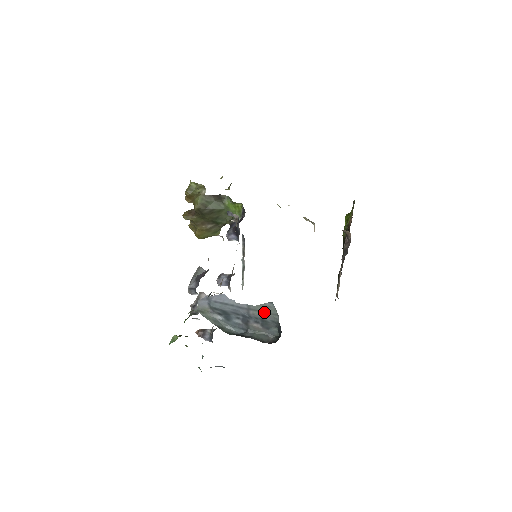
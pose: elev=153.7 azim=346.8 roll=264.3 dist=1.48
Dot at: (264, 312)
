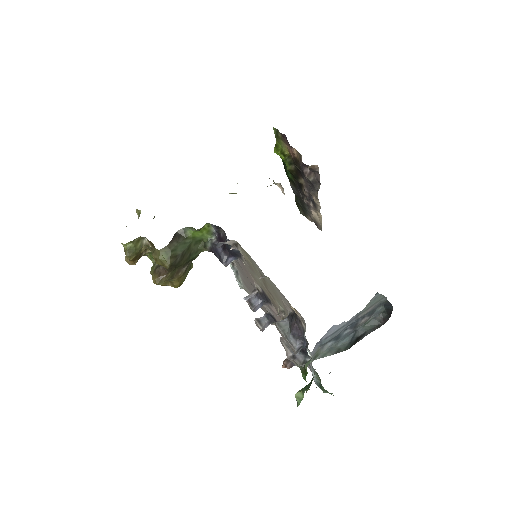
Dot at: (372, 306)
